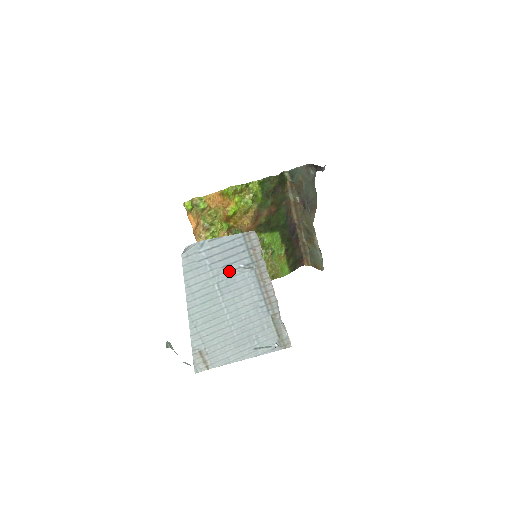
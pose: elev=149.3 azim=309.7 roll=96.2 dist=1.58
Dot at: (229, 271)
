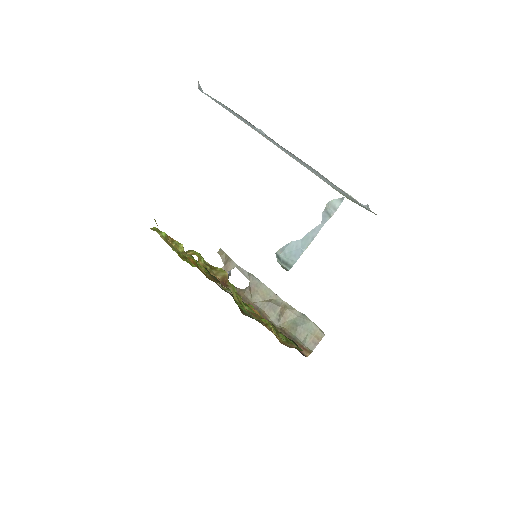
Dot at: occluded
